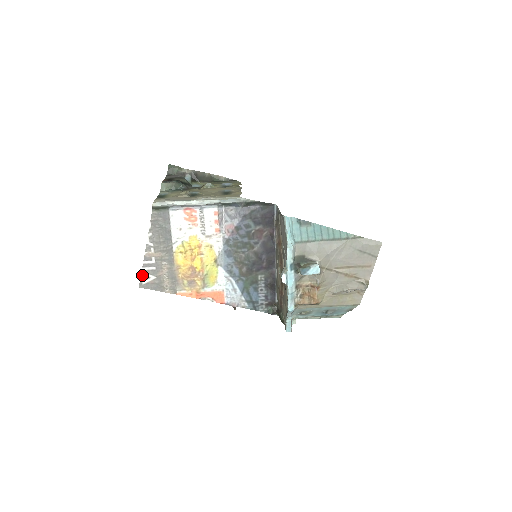
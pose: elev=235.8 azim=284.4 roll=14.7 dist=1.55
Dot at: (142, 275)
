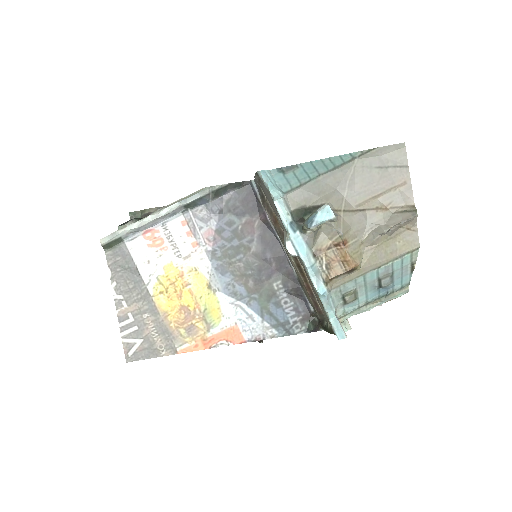
Dot at: (124, 344)
